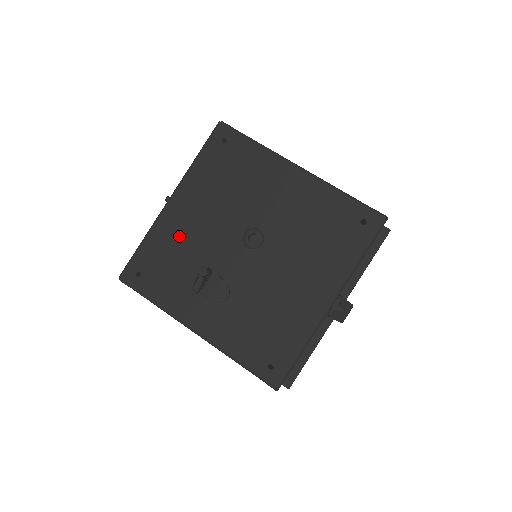
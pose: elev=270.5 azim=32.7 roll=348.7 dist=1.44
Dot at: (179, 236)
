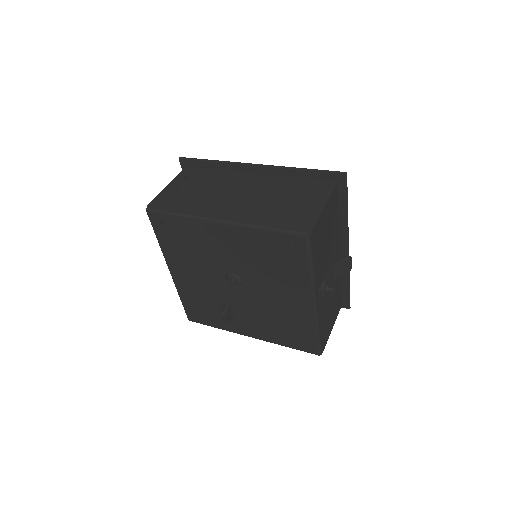
Dot at: (194, 290)
